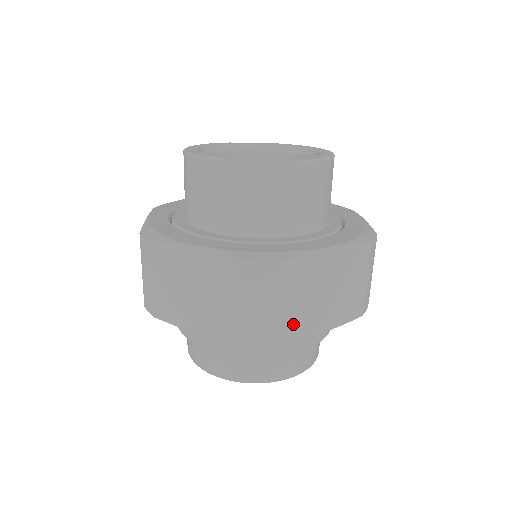
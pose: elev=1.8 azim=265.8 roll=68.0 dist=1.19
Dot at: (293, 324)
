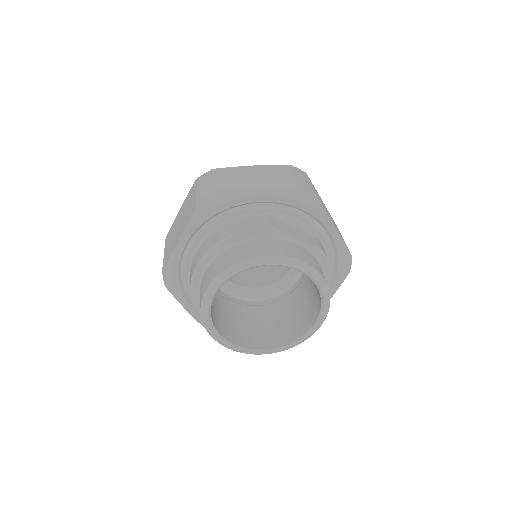
Dot at: (321, 202)
